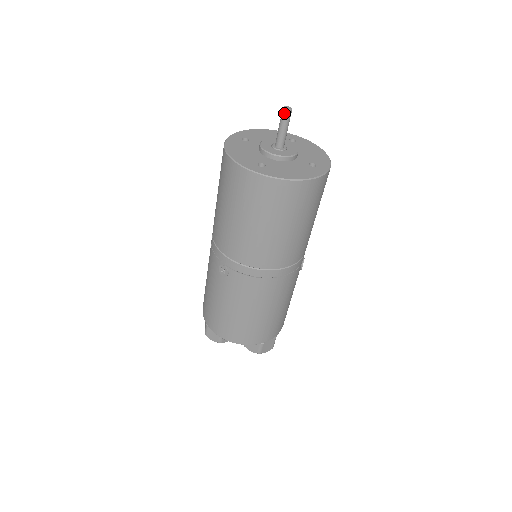
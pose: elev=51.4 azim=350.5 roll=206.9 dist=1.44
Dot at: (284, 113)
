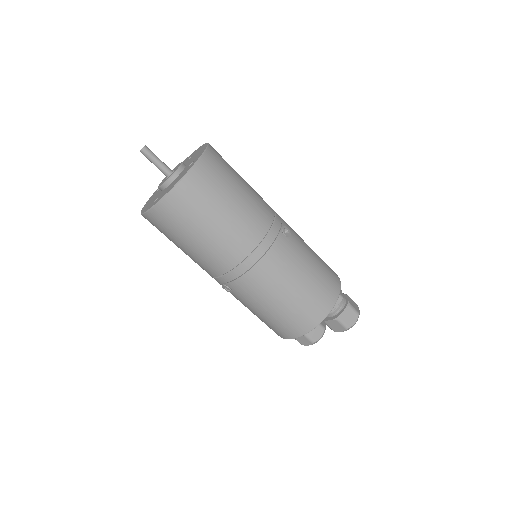
Dot at: (143, 154)
